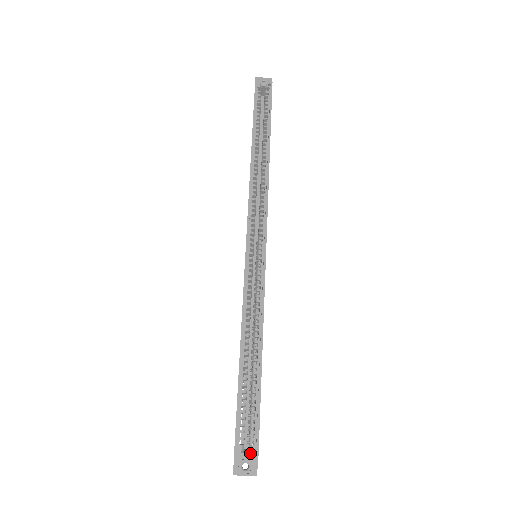
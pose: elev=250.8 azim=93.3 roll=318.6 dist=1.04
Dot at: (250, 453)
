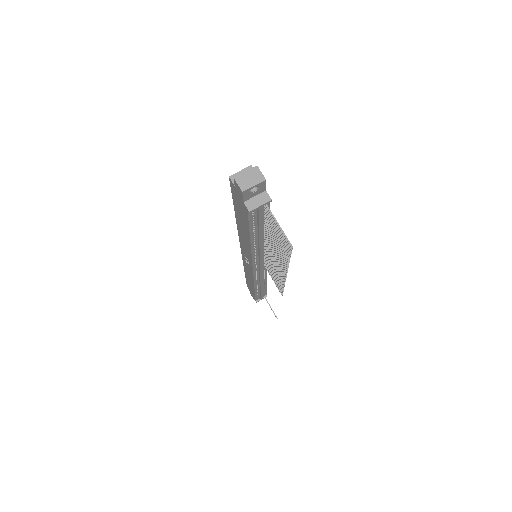
Dot at: (243, 170)
